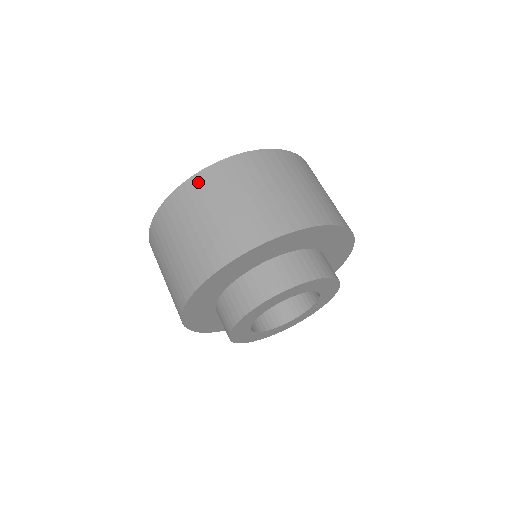
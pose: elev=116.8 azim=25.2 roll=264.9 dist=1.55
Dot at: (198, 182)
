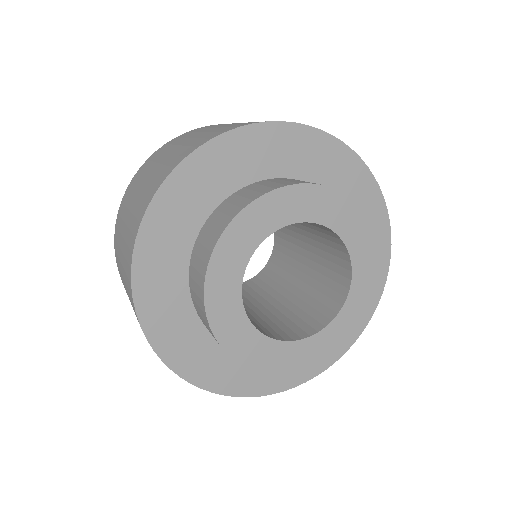
Dot at: occluded
